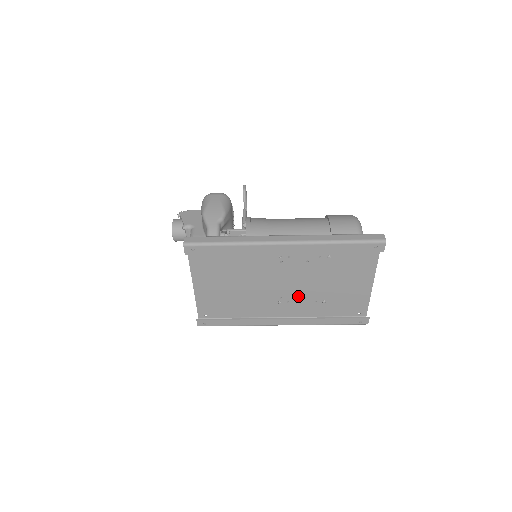
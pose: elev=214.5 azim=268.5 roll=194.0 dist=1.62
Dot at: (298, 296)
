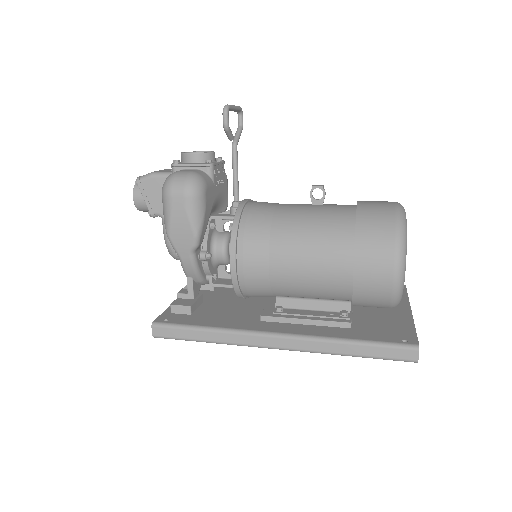
Dot at: occluded
